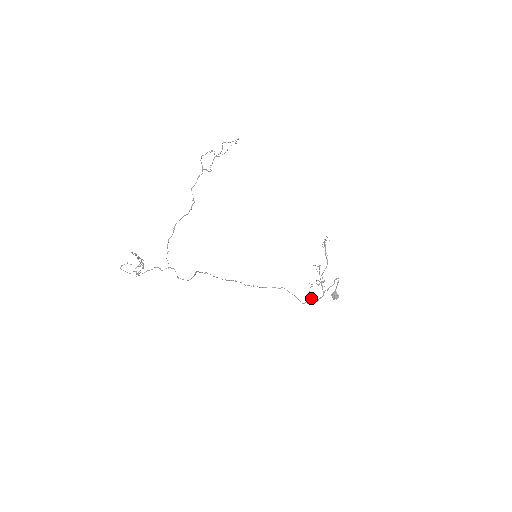
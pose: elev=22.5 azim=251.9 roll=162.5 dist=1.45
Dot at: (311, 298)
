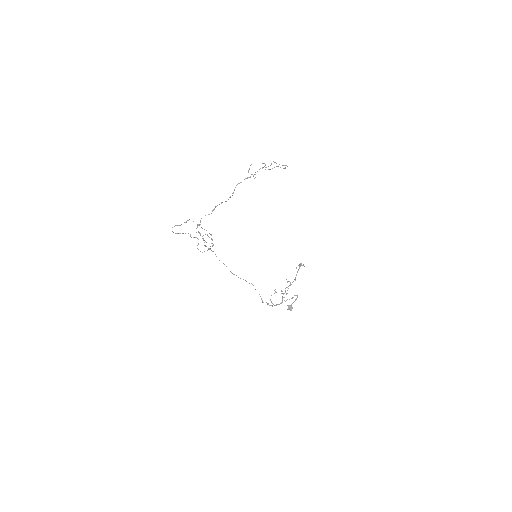
Dot at: (271, 301)
